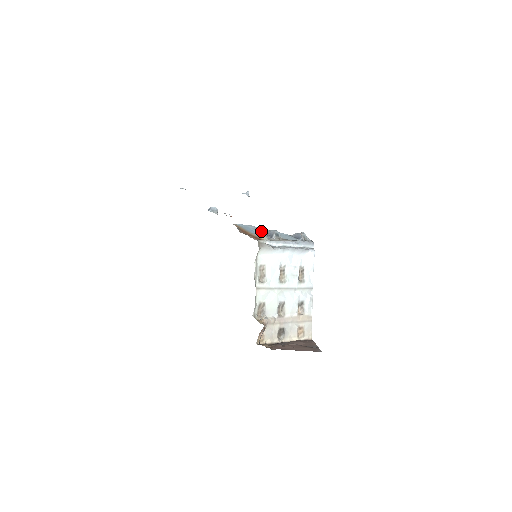
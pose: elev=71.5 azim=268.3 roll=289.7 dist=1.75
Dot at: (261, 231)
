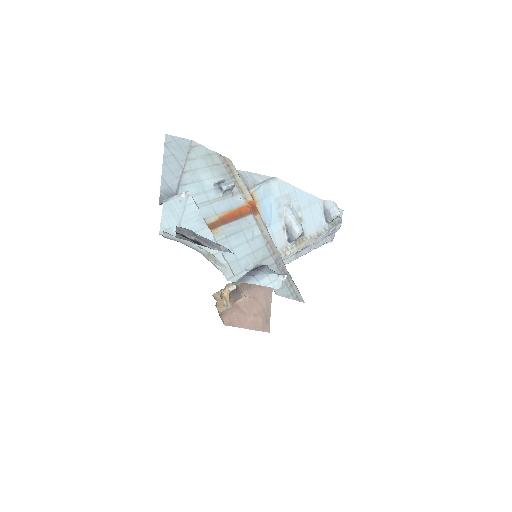
Dot at: (284, 208)
